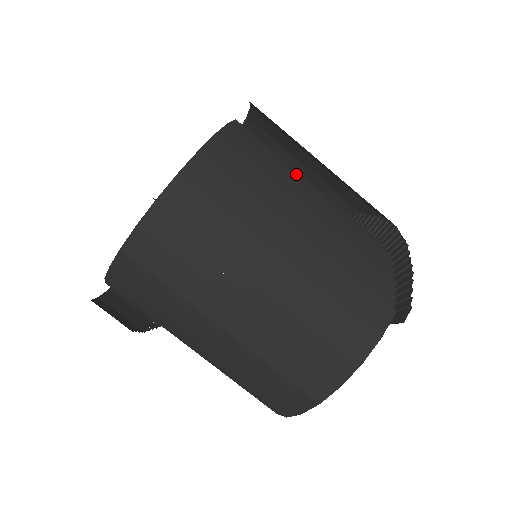
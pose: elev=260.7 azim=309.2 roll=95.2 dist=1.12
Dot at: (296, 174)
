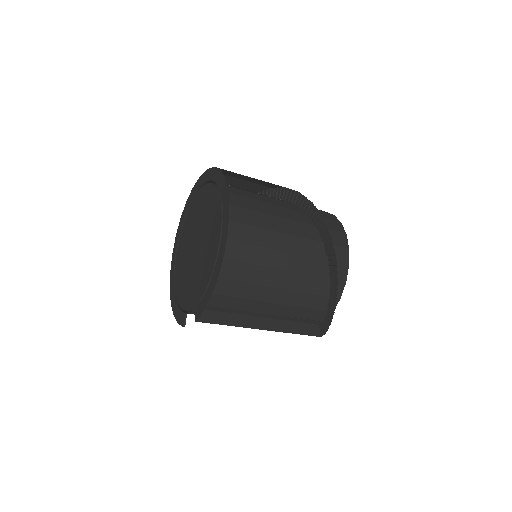
Dot at: (265, 276)
